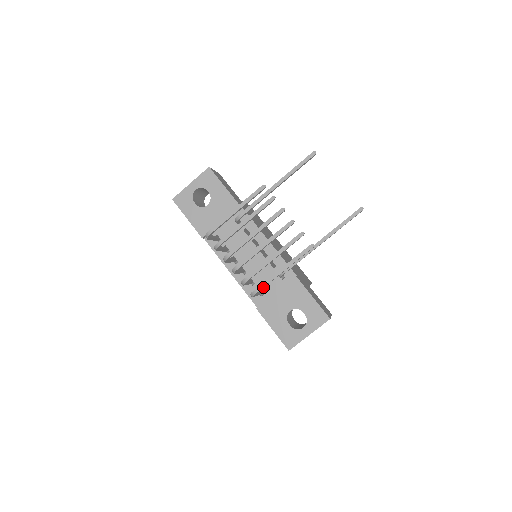
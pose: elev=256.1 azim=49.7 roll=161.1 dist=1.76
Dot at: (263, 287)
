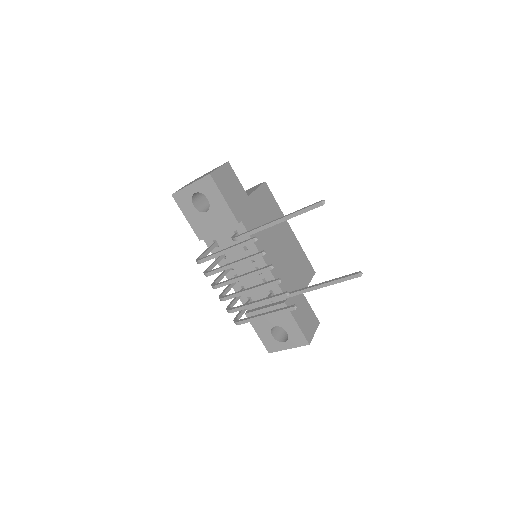
Dot at: (244, 323)
